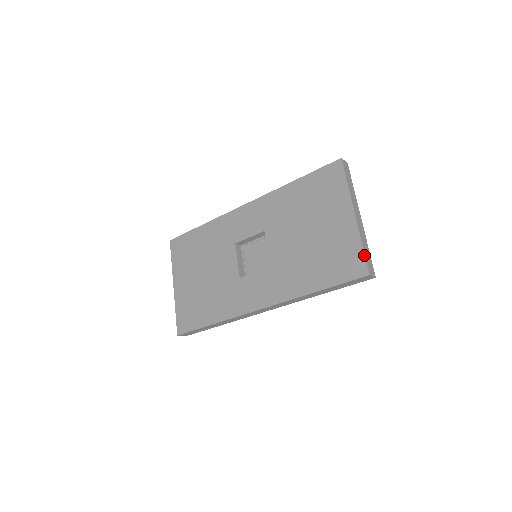
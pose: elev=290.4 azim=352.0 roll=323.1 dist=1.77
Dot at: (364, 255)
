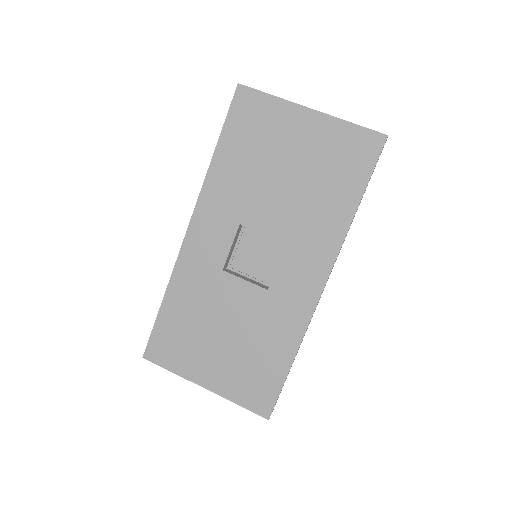
Dot at: (363, 127)
